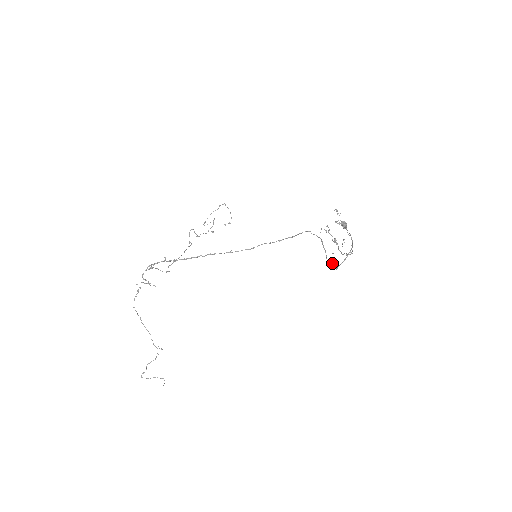
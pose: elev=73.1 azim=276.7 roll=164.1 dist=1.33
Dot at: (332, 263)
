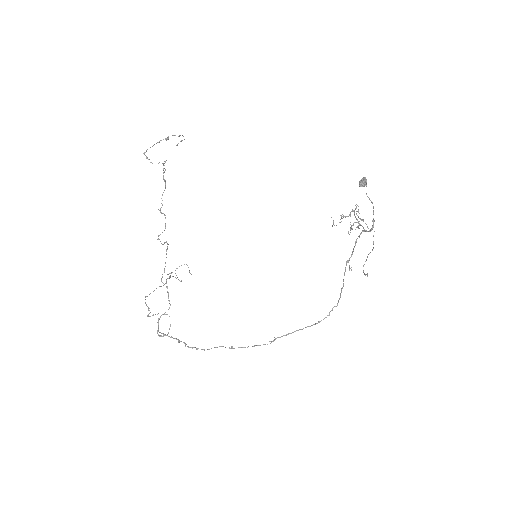
Dot at: (349, 266)
